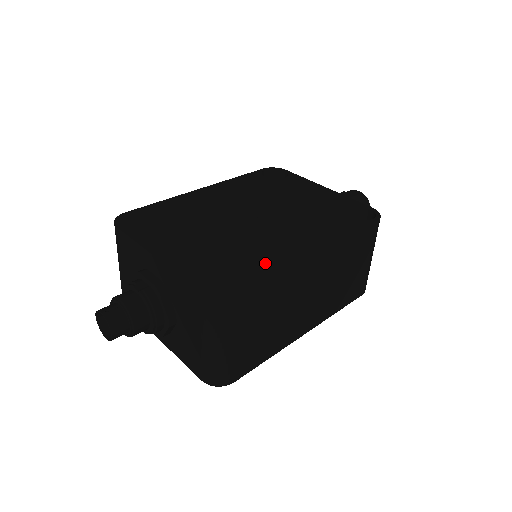
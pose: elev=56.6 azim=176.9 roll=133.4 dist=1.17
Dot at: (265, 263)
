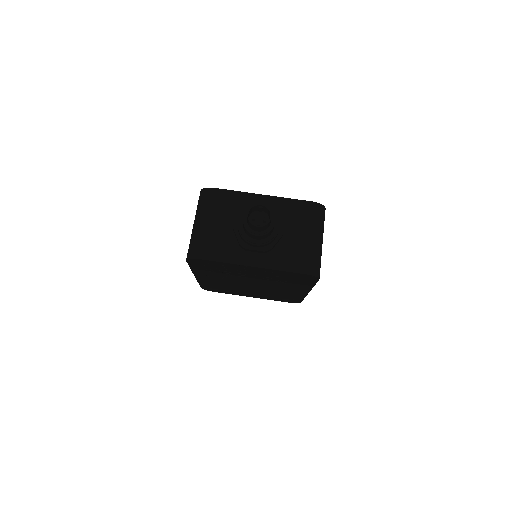
Dot at: occluded
